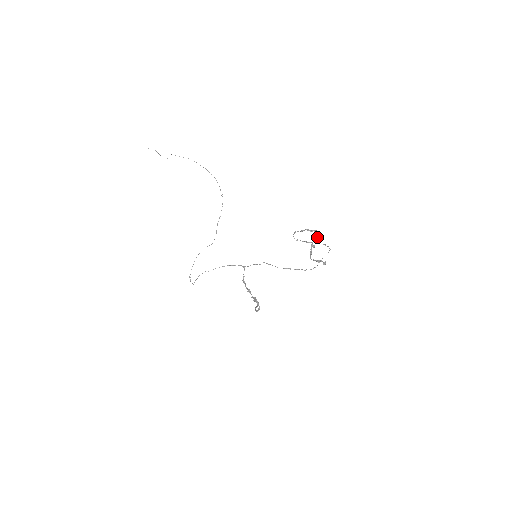
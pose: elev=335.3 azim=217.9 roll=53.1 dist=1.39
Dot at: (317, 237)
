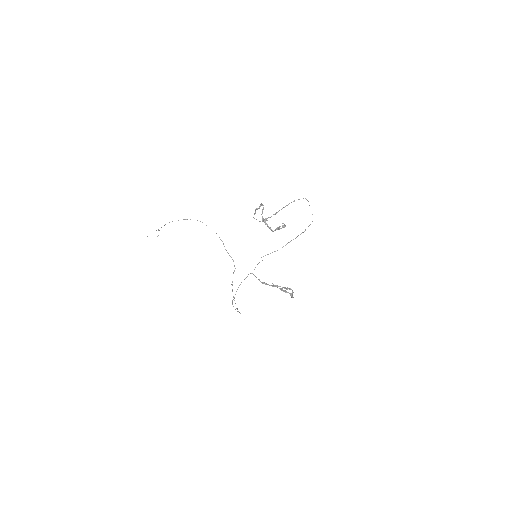
Dot at: (262, 211)
